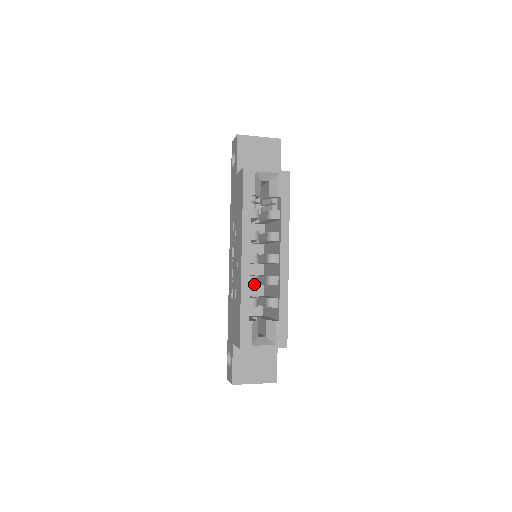
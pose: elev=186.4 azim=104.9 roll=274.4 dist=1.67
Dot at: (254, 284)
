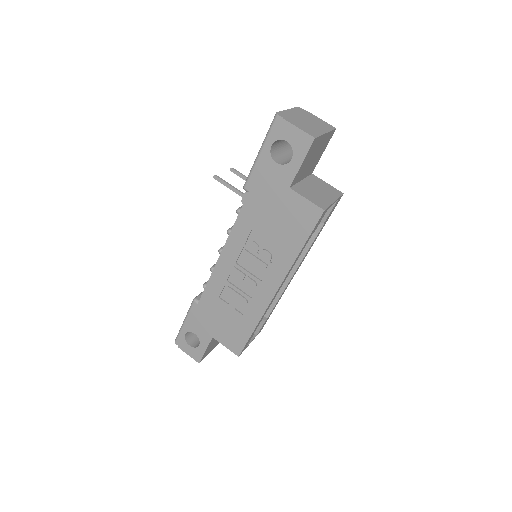
Dot at: occluded
